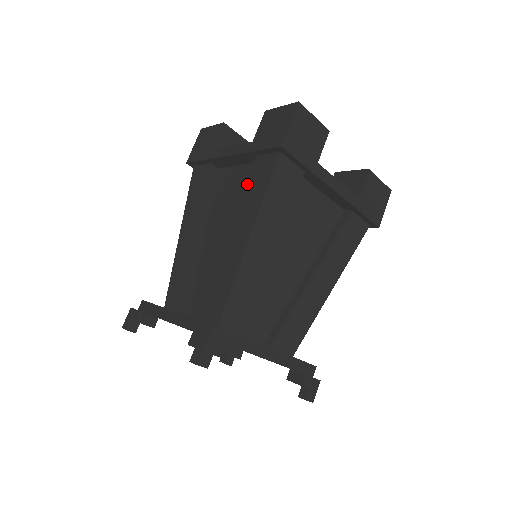
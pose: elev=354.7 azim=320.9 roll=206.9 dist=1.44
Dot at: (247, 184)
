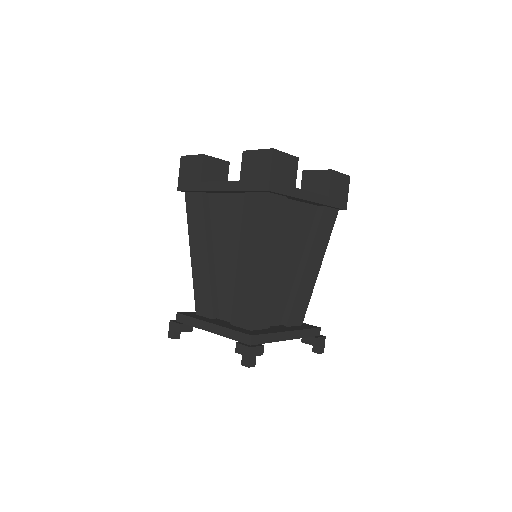
Dot at: (244, 216)
